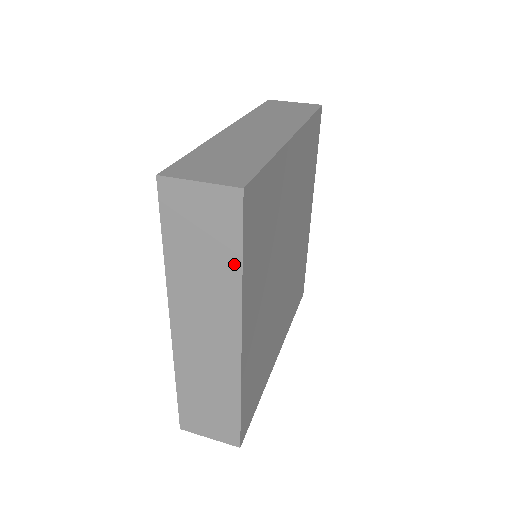
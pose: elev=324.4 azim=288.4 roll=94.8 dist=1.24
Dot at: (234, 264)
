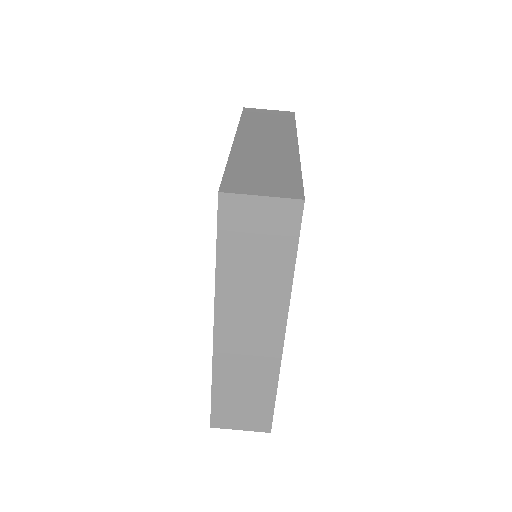
Dot at: (287, 267)
